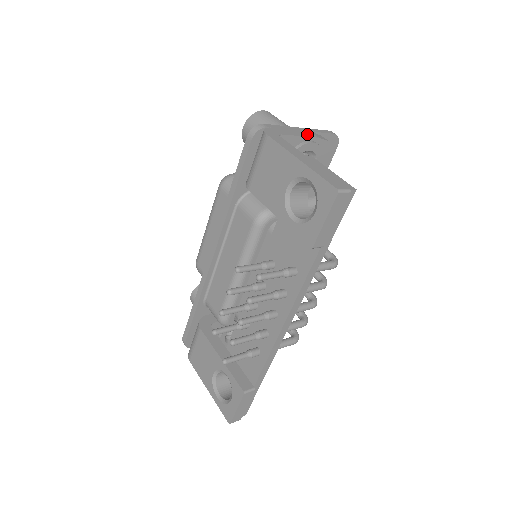
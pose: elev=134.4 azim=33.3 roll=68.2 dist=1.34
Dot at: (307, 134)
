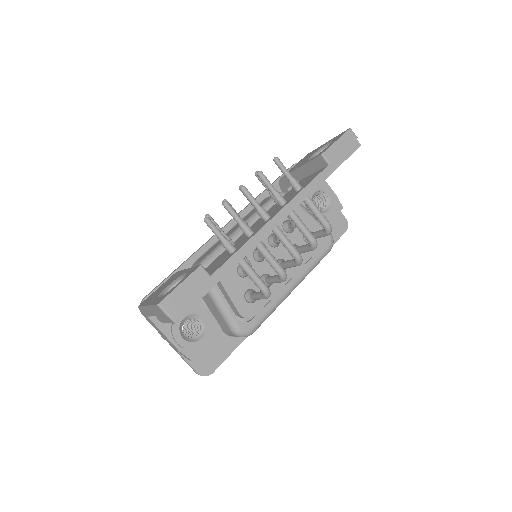
Dot at: occluded
